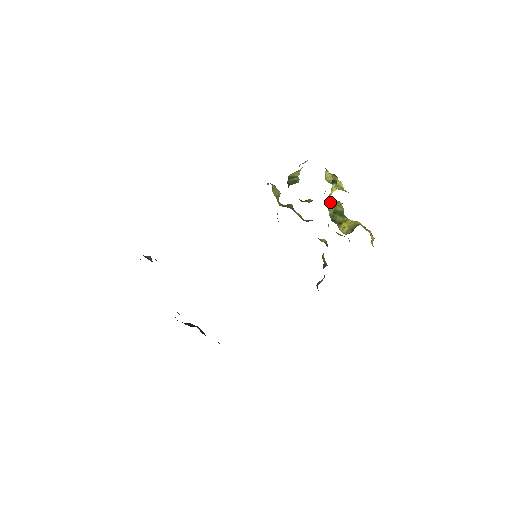
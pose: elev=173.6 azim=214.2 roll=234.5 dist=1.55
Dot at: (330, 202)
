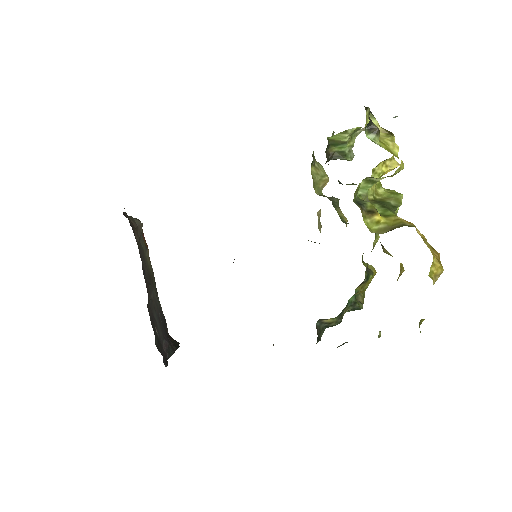
Dot at: (380, 188)
